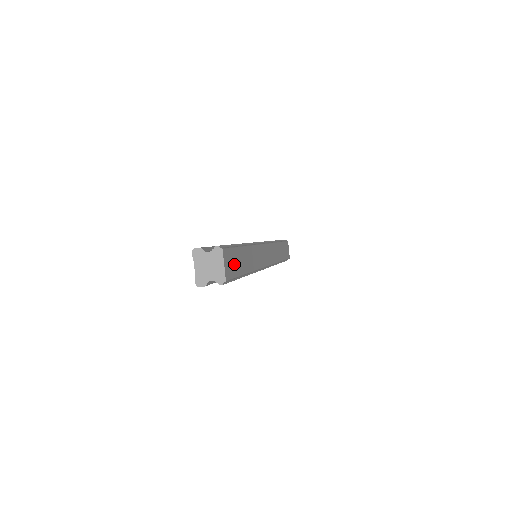
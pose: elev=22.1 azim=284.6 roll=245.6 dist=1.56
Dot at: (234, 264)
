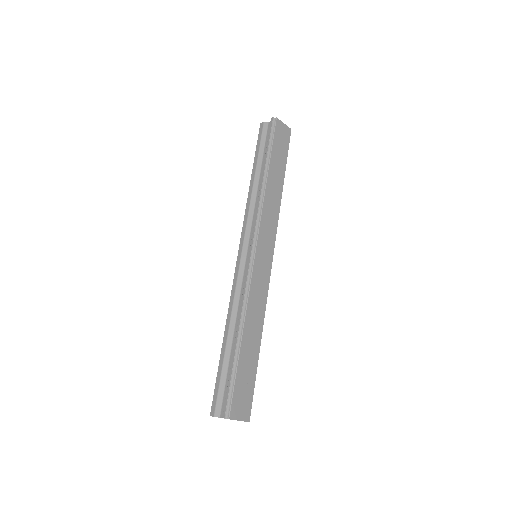
Dot at: (245, 388)
